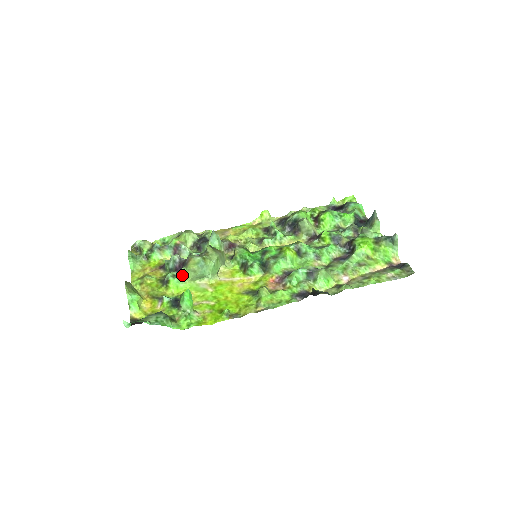
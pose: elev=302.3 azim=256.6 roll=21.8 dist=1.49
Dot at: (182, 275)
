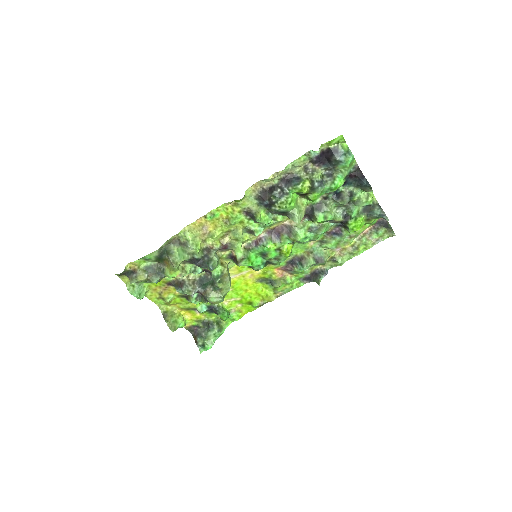
Dot at: occluded
